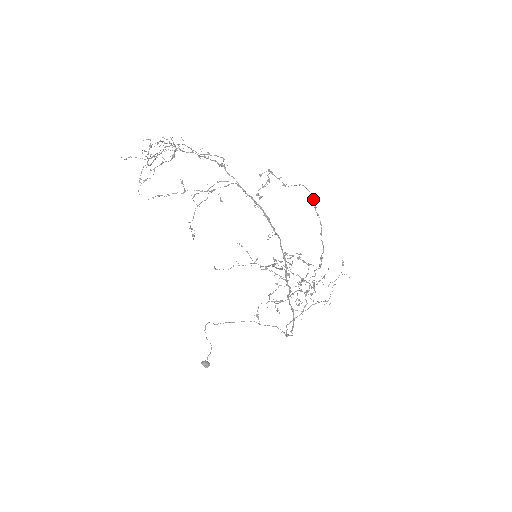
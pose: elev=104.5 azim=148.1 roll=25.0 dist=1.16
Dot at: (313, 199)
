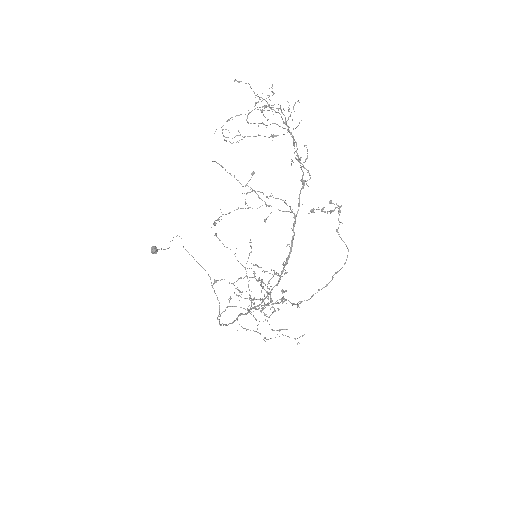
Dot at: occluded
